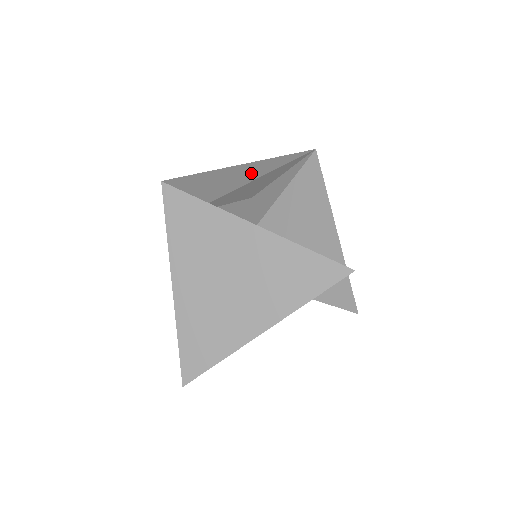
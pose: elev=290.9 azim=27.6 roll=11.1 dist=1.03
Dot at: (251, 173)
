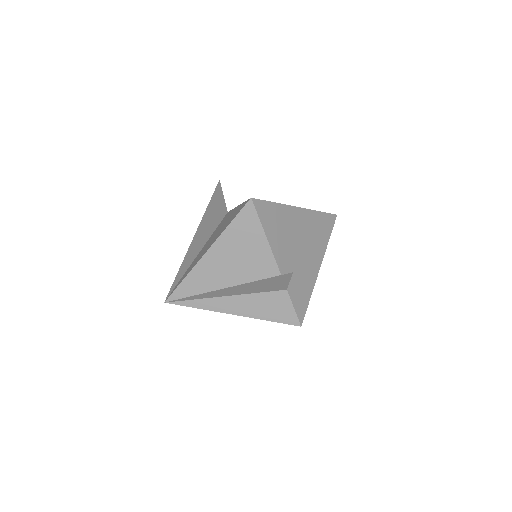
Dot at: occluded
